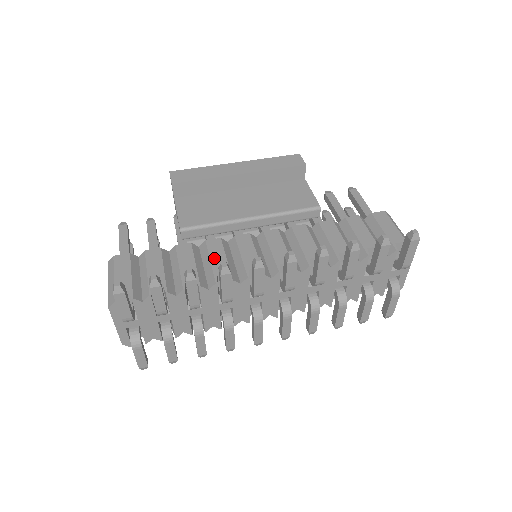
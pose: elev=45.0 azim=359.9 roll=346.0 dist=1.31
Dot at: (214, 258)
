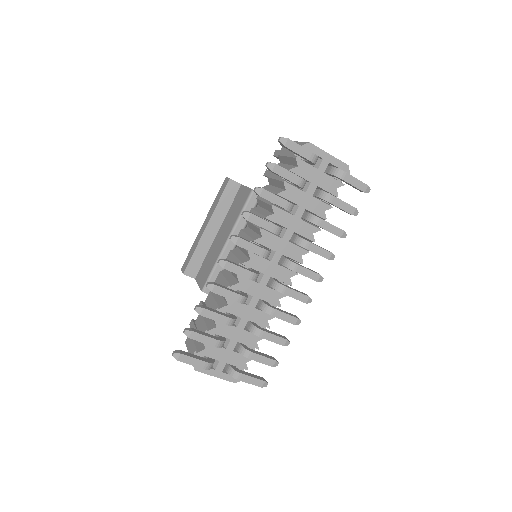
Dot at: occluded
